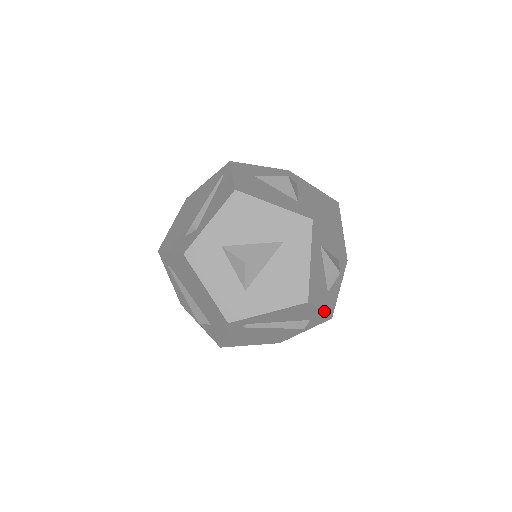
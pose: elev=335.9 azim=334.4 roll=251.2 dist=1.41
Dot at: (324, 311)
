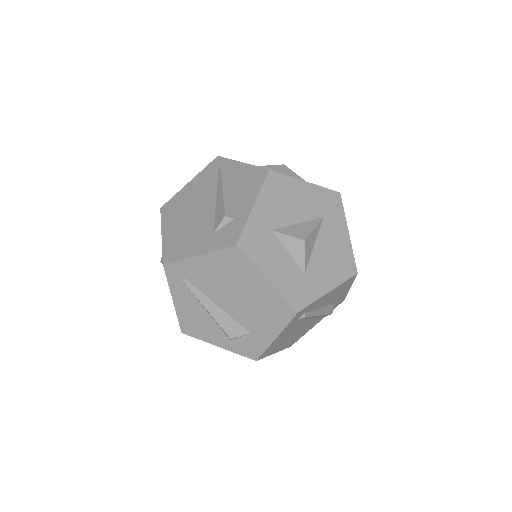
Dot at: occluded
